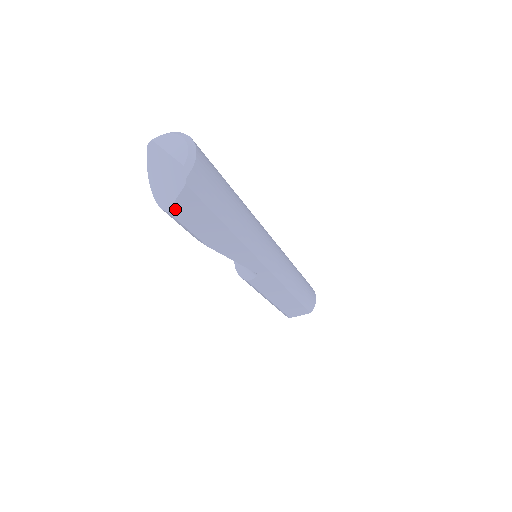
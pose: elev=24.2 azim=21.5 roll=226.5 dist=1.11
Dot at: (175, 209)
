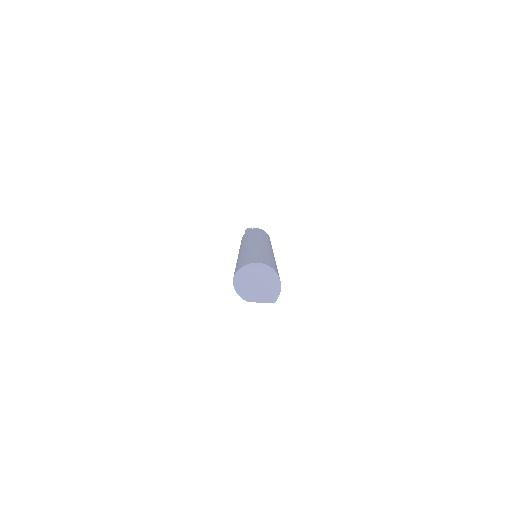
Dot at: (253, 301)
